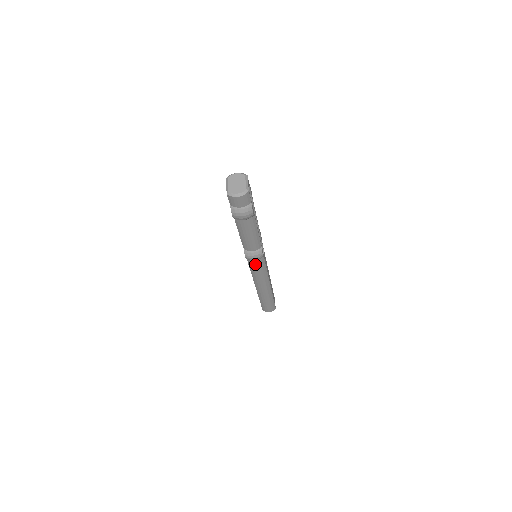
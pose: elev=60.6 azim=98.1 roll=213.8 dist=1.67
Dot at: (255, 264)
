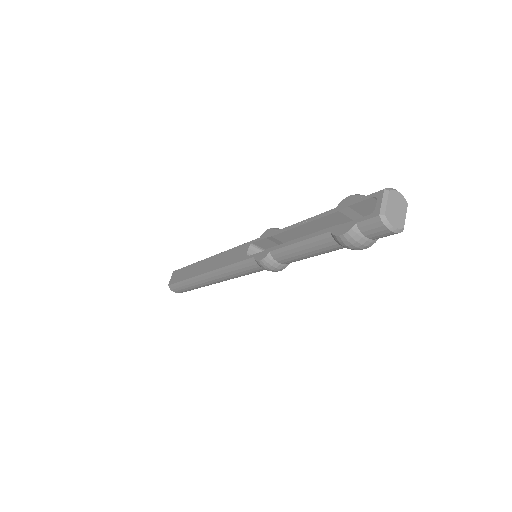
Dot at: (253, 268)
